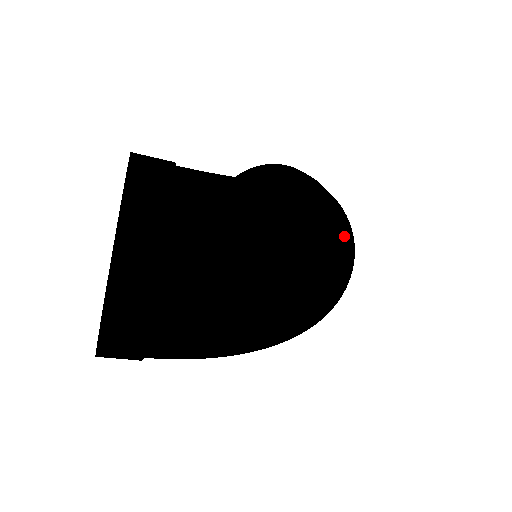
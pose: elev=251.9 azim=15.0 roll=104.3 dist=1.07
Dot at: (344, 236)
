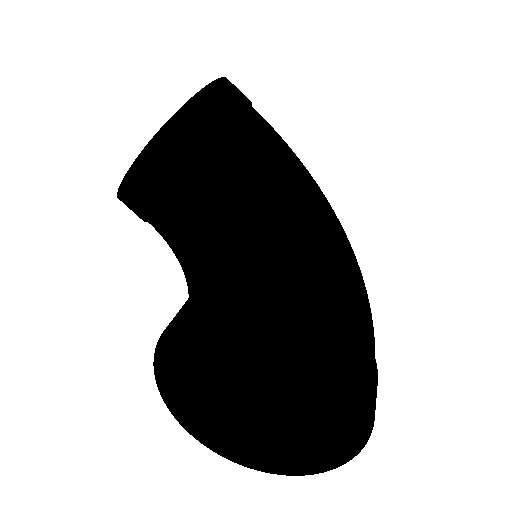
Dot at: occluded
